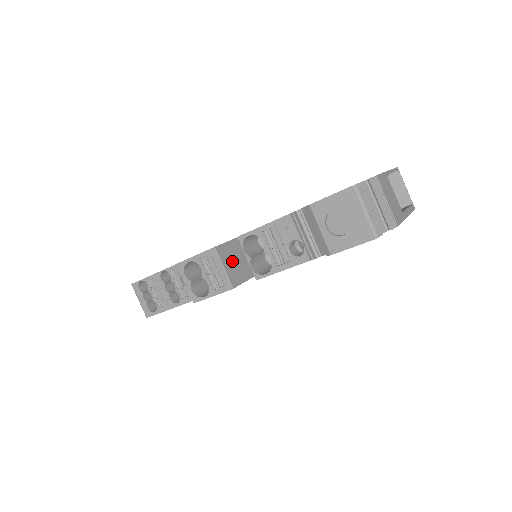
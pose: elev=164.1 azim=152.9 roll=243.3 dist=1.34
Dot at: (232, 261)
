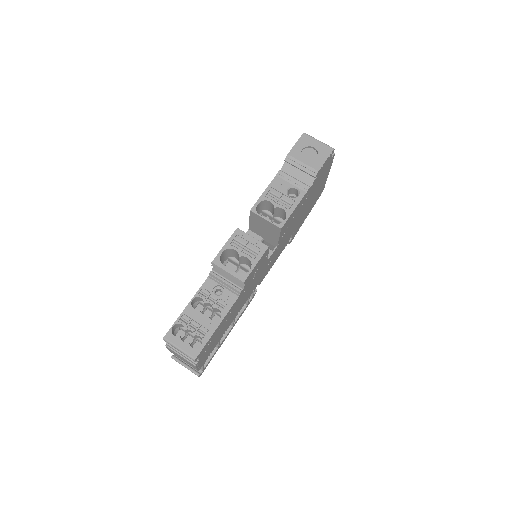
Dot at: occluded
